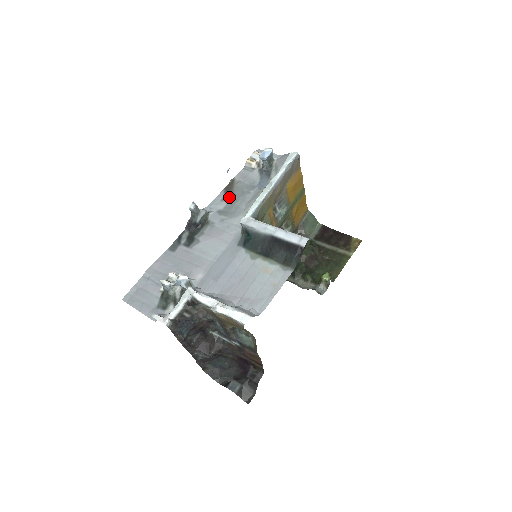
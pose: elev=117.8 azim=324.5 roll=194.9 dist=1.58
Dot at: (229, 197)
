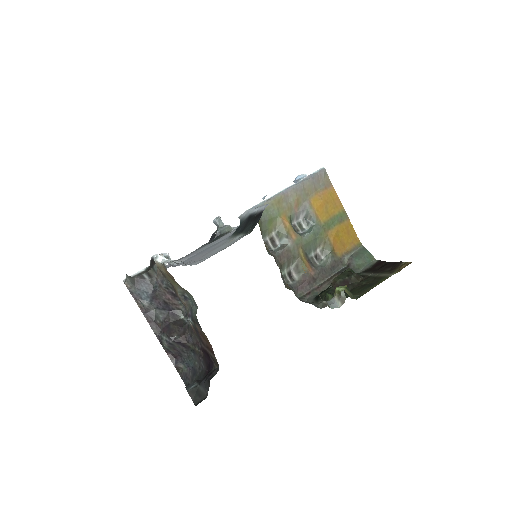
Dot at: occluded
